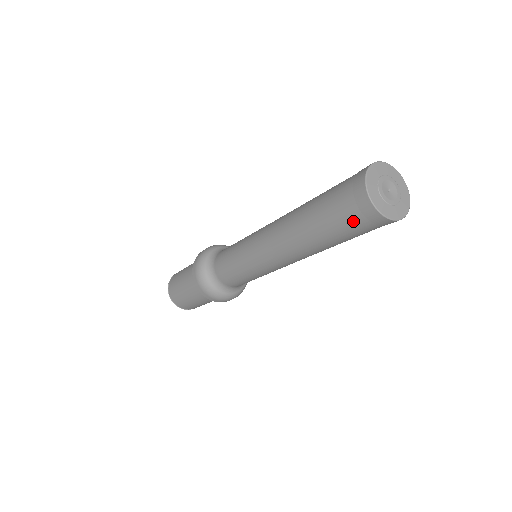
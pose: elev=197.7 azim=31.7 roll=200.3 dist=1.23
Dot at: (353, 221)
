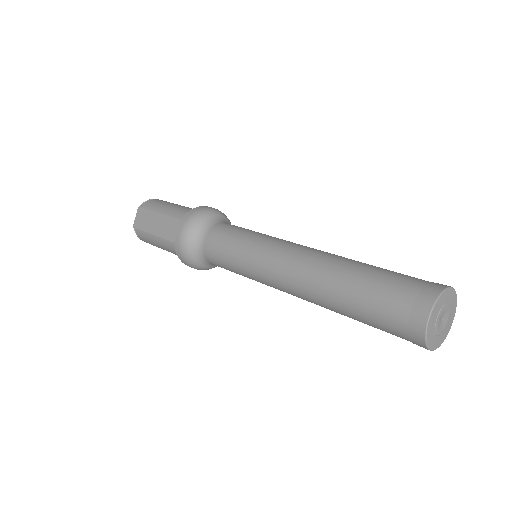
Dot at: occluded
